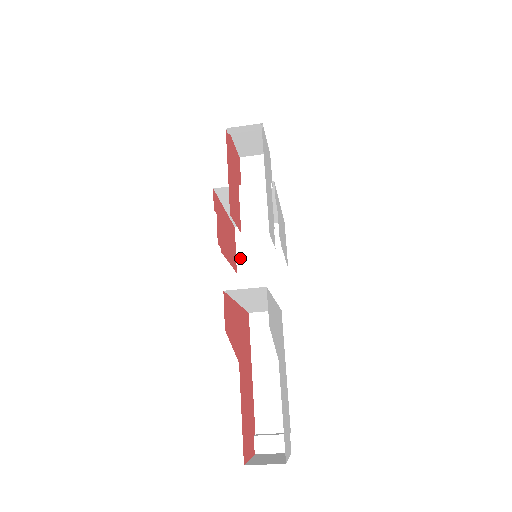
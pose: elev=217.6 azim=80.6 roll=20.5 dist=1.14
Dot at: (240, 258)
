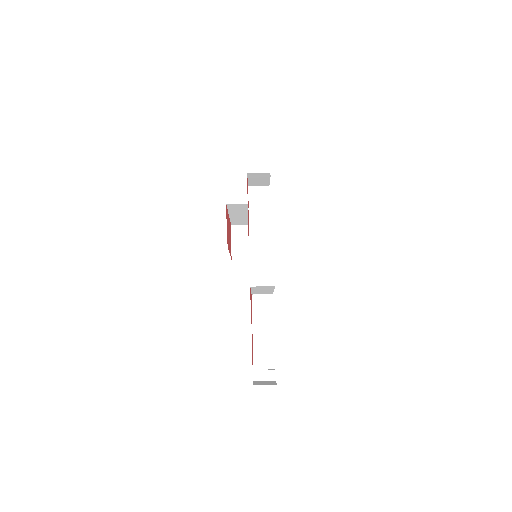
Dot at: (234, 249)
